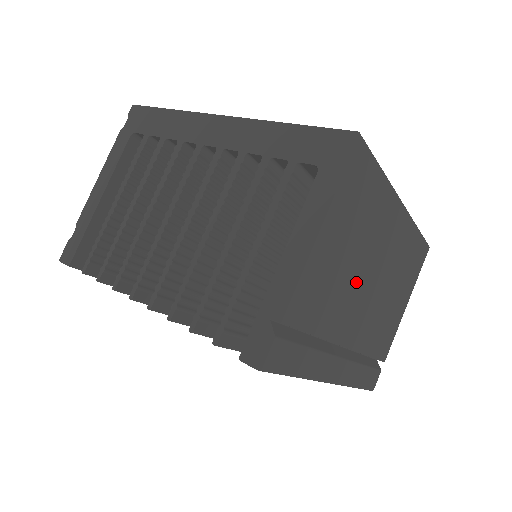
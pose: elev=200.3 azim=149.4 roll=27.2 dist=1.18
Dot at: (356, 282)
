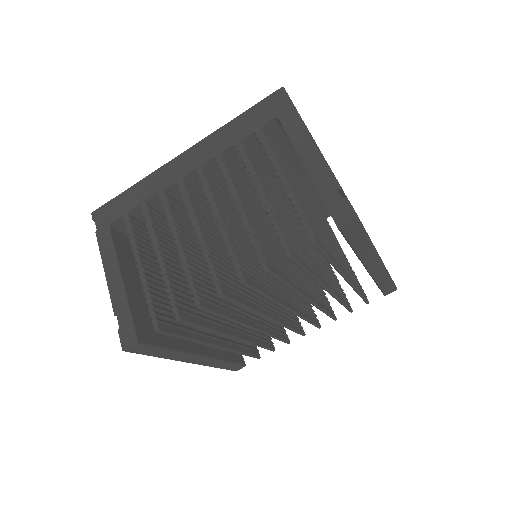
Dot at: occluded
